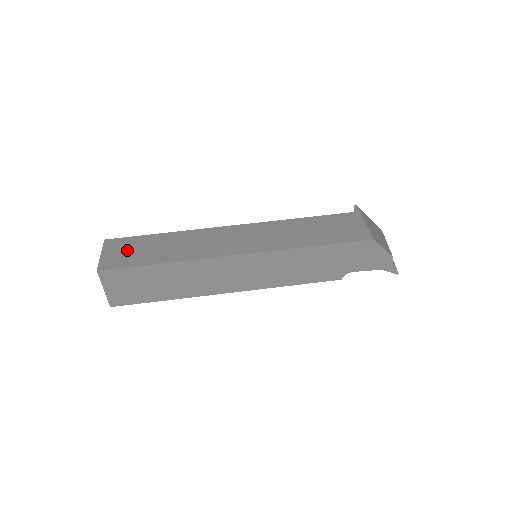
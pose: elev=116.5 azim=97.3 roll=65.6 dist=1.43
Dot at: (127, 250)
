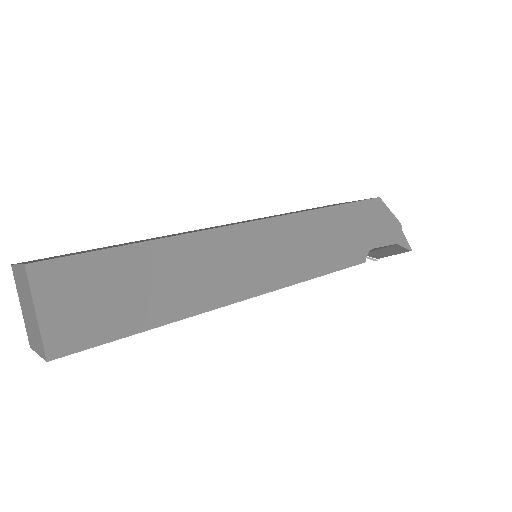
Dot at: occluded
